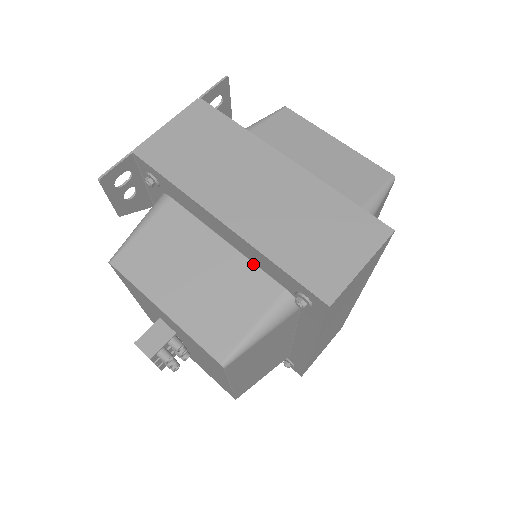
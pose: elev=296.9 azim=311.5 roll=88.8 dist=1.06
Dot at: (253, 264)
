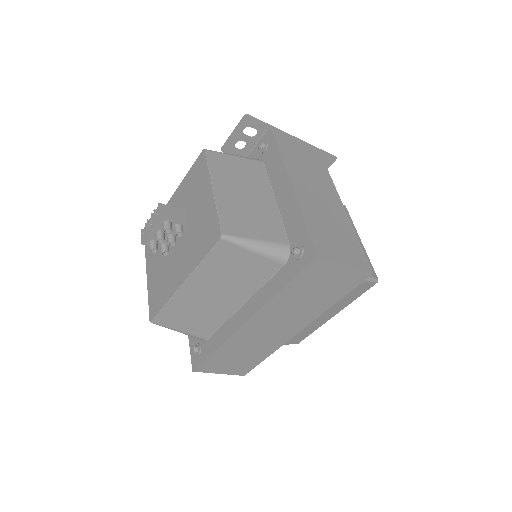
Dot at: (282, 220)
